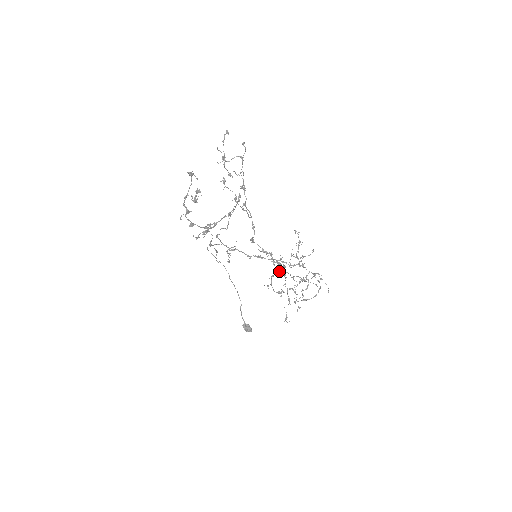
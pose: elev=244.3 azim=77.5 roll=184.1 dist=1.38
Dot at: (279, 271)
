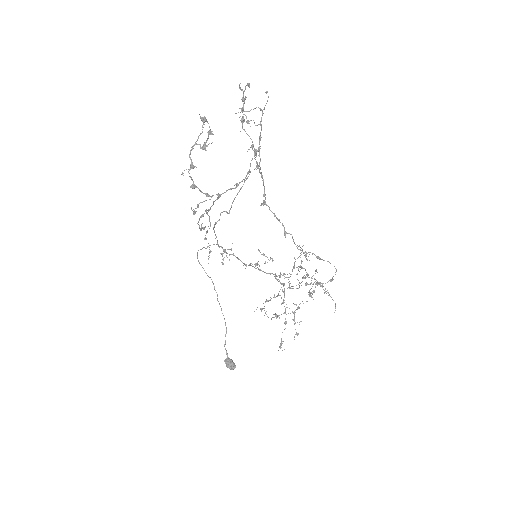
Dot at: occluded
